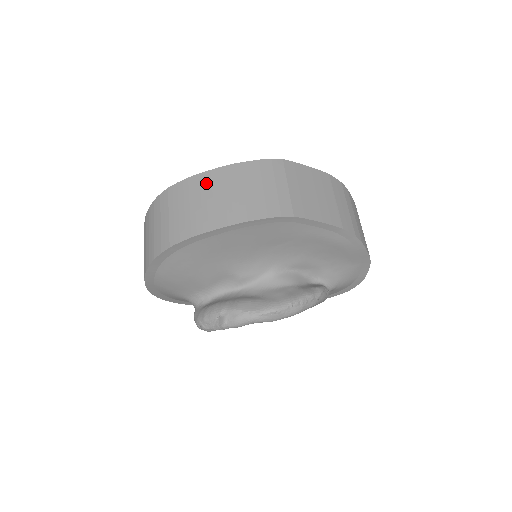
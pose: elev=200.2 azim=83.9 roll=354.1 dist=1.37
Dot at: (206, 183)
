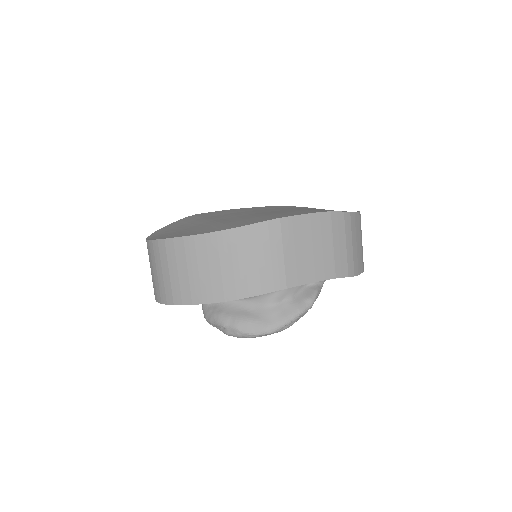
Dot at: (201, 249)
